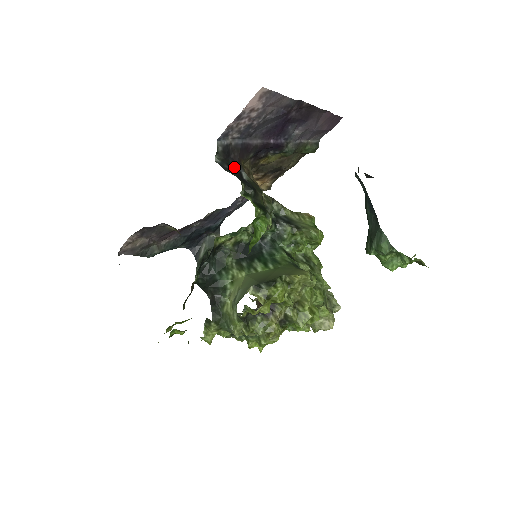
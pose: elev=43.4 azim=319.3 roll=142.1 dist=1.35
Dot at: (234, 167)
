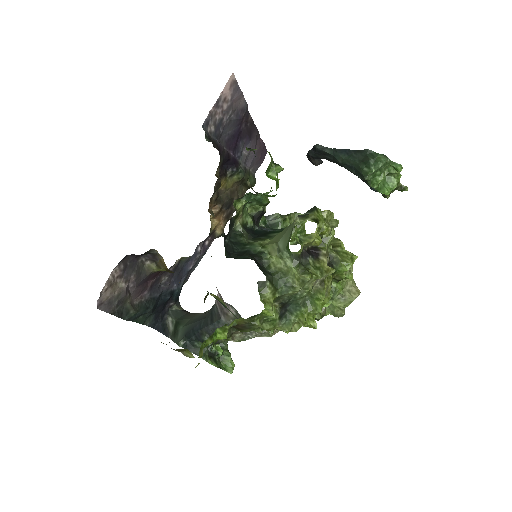
Dot at: occluded
